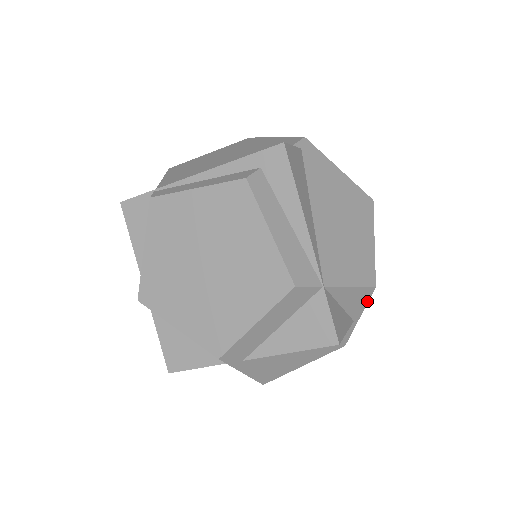
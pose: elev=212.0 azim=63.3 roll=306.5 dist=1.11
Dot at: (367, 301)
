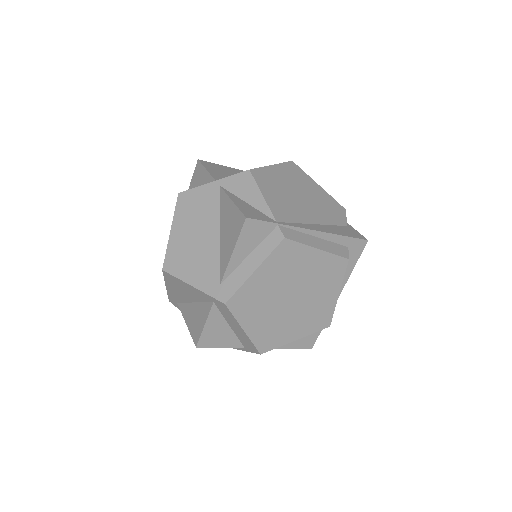
Dot at: occluded
